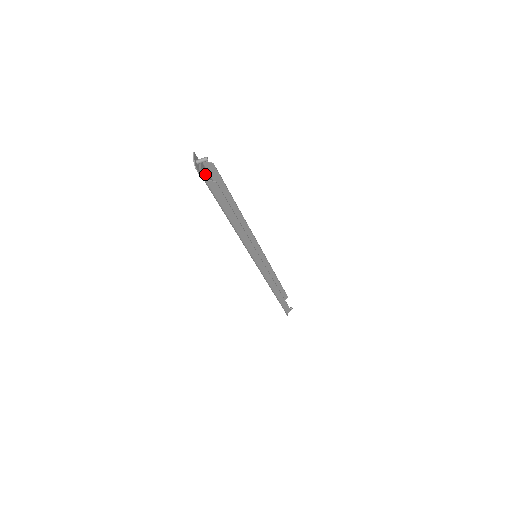
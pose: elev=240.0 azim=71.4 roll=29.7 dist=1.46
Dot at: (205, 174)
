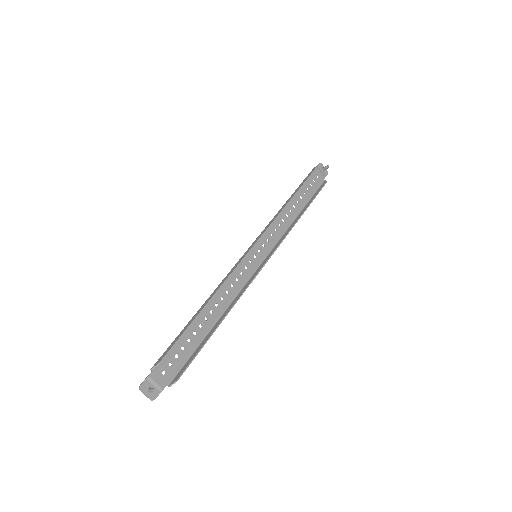
Dot at: (162, 371)
